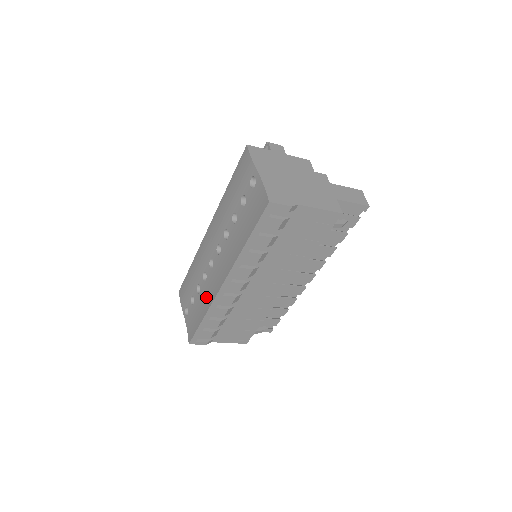
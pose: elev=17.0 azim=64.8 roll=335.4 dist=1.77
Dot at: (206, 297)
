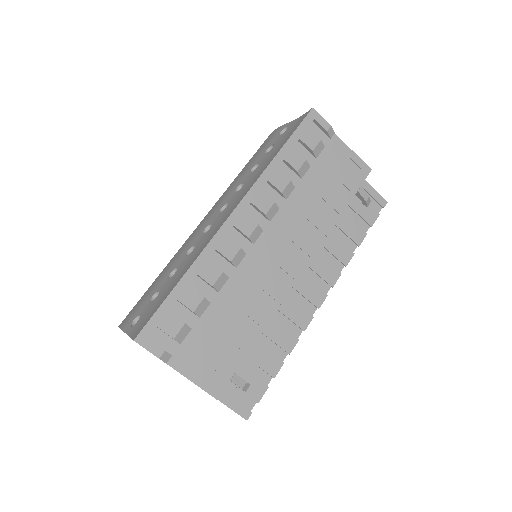
Dot at: (192, 258)
